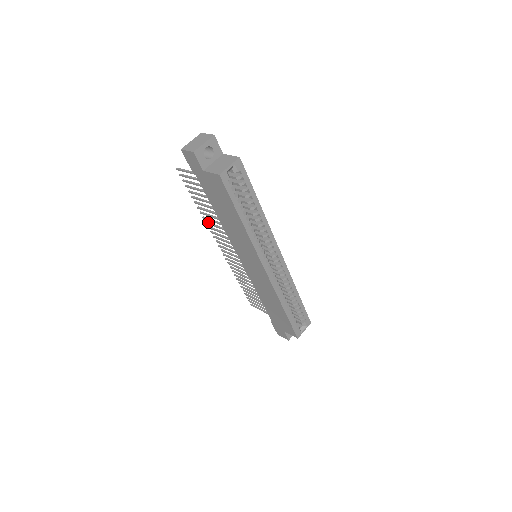
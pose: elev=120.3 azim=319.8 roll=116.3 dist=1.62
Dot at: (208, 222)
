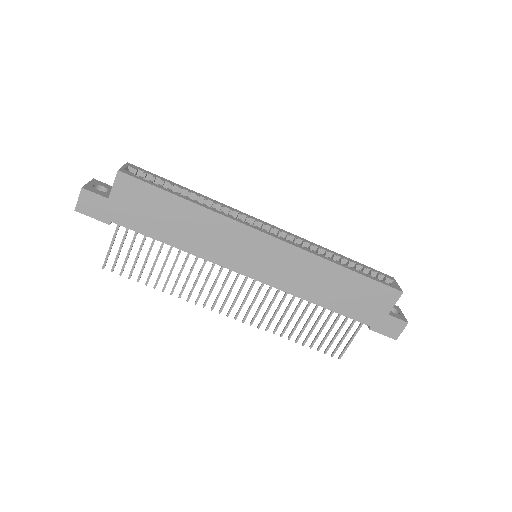
Dot at: (188, 295)
